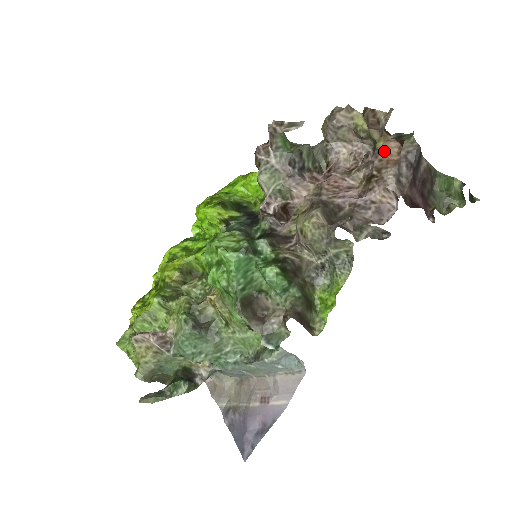
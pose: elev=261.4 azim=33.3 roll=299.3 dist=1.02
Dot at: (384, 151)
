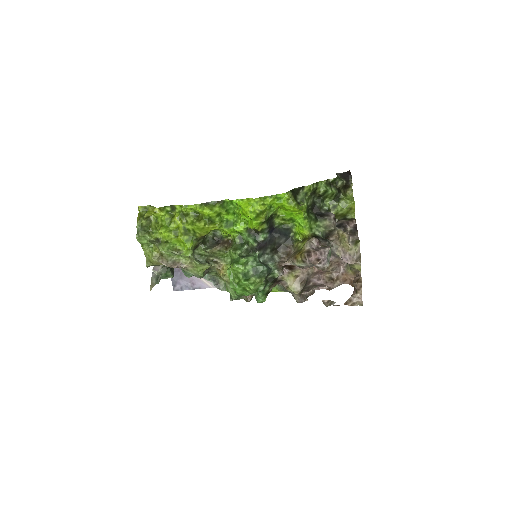
Dot at: (348, 274)
